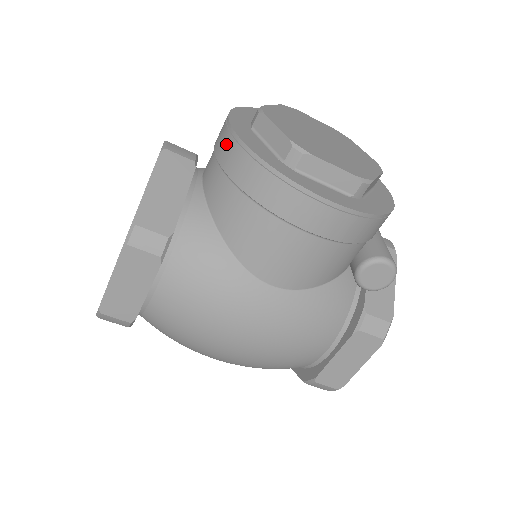
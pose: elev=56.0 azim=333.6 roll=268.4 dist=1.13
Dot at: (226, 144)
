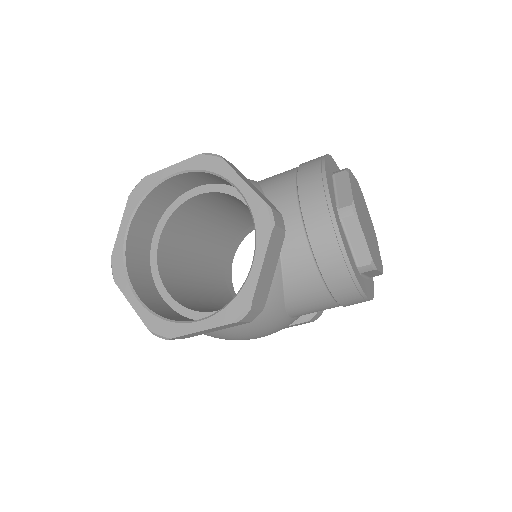
Dot at: (328, 244)
